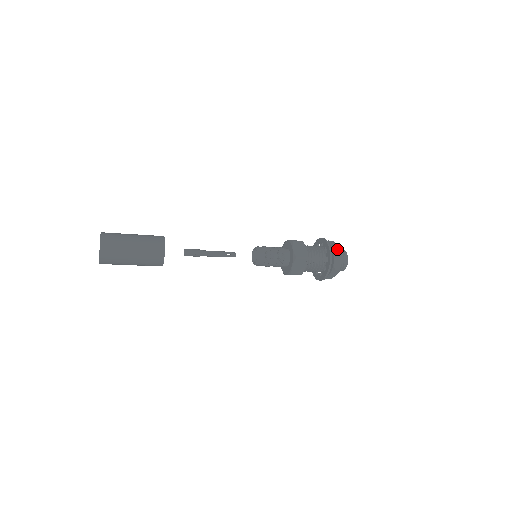
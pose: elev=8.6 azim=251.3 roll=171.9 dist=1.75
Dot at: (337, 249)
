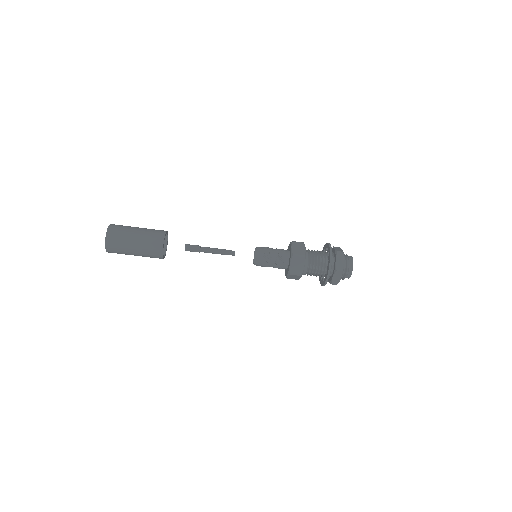
Dot at: occluded
